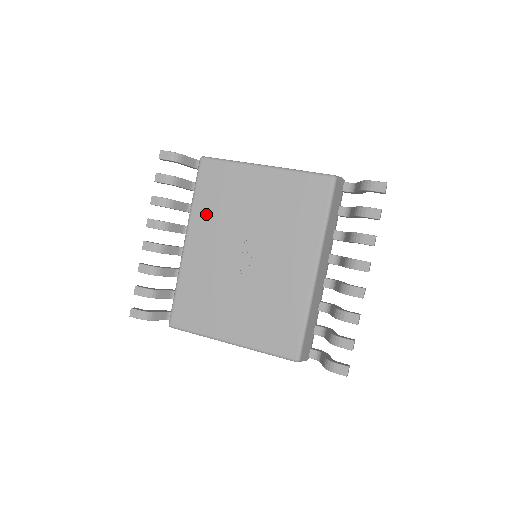
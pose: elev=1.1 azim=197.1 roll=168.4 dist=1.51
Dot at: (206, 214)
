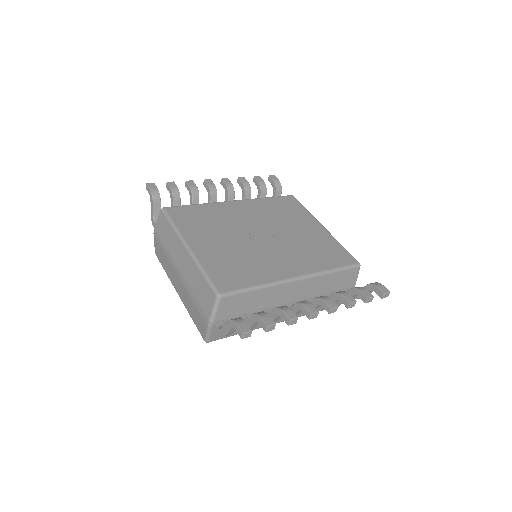
Dot at: (264, 206)
